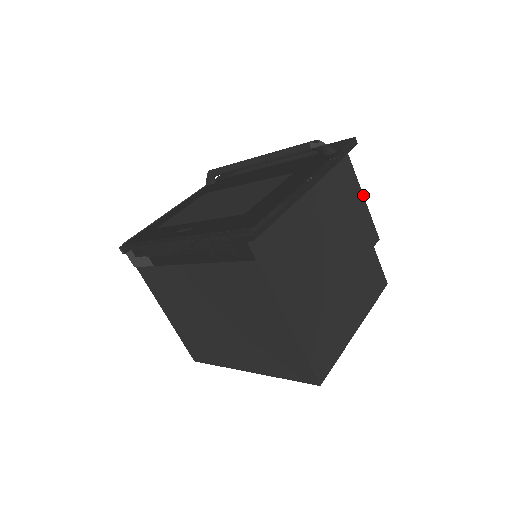
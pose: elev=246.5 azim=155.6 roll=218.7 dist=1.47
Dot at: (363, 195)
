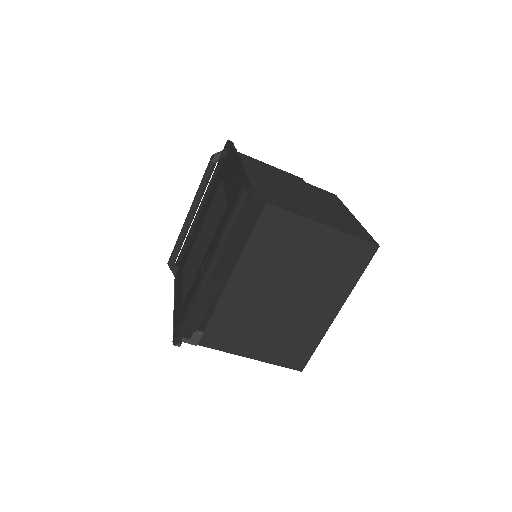
Dot at: (267, 164)
